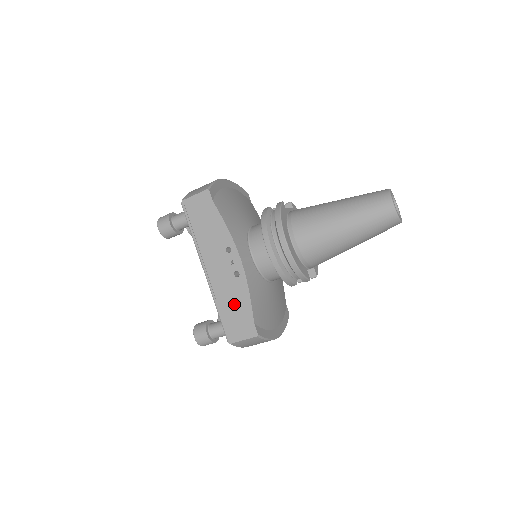
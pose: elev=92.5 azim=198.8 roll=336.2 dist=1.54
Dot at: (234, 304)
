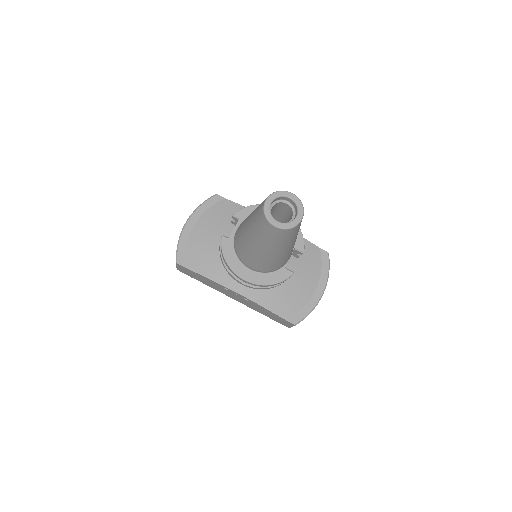
Dot at: (265, 312)
